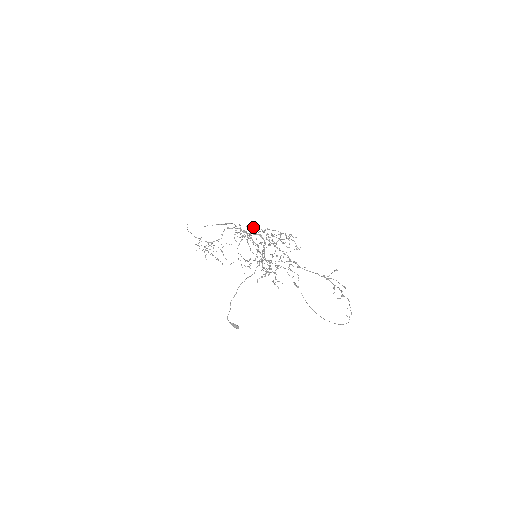
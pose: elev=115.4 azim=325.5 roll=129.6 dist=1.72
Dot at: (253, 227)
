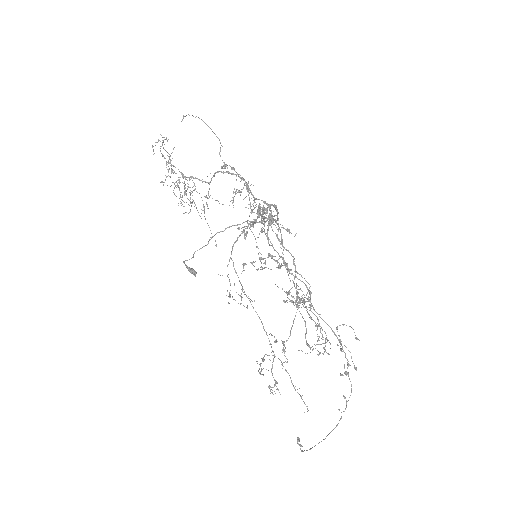
Dot at: (270, 225)
